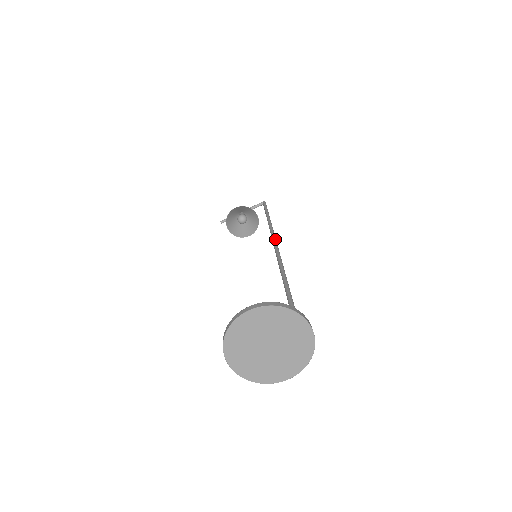
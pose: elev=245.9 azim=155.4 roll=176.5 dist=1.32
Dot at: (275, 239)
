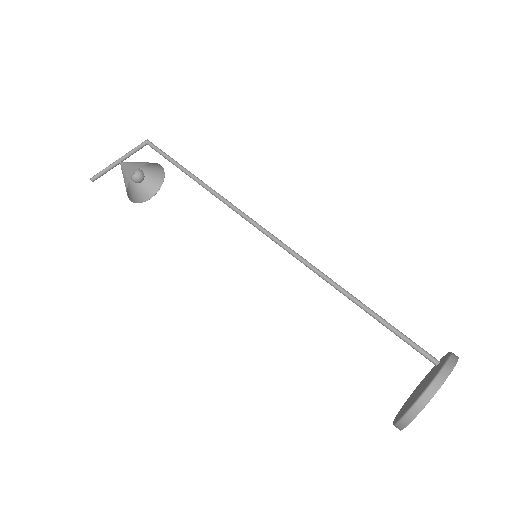
Dot at: (260, 225)
